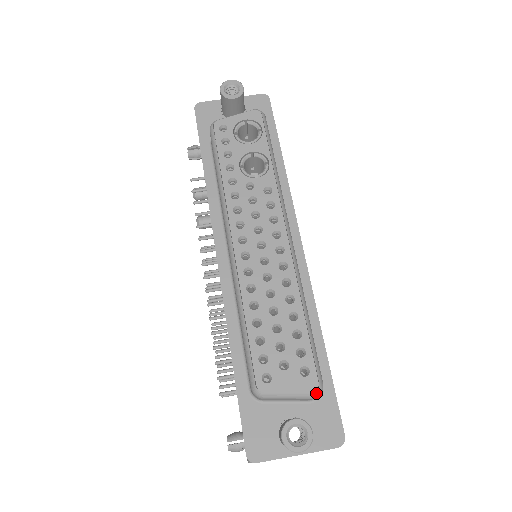
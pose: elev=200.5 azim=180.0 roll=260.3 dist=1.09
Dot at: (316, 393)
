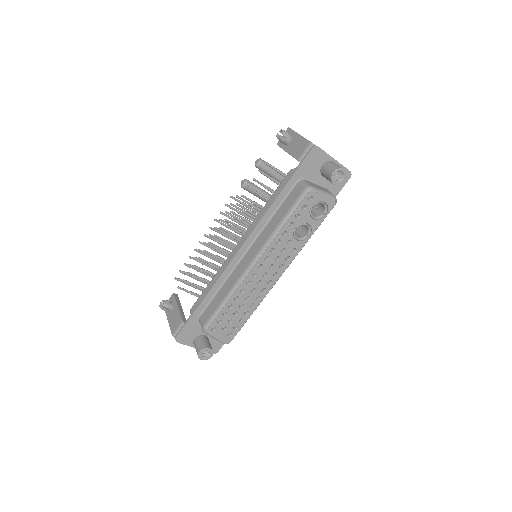
Dot at: occluded
